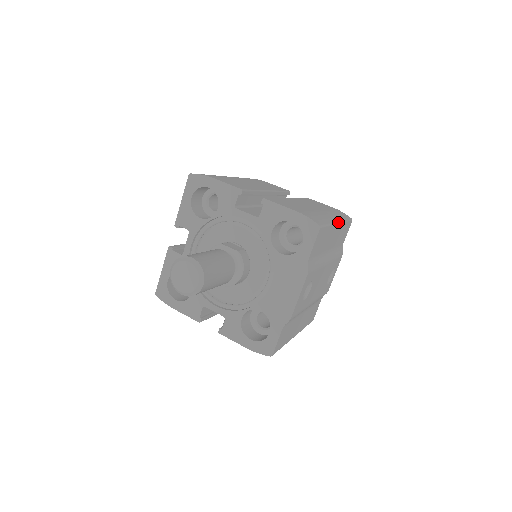
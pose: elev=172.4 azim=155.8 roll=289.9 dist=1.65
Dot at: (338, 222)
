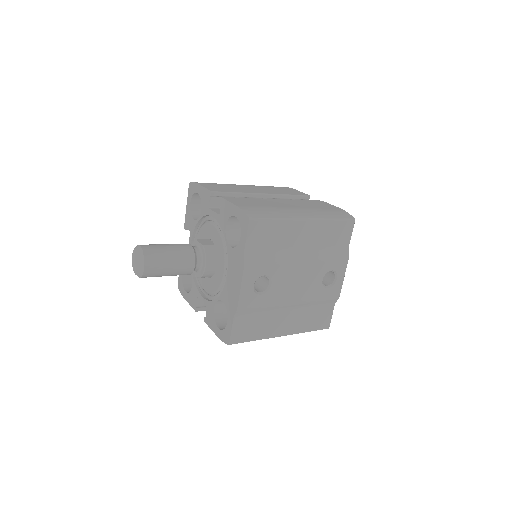
Dot at: (306, 218)
